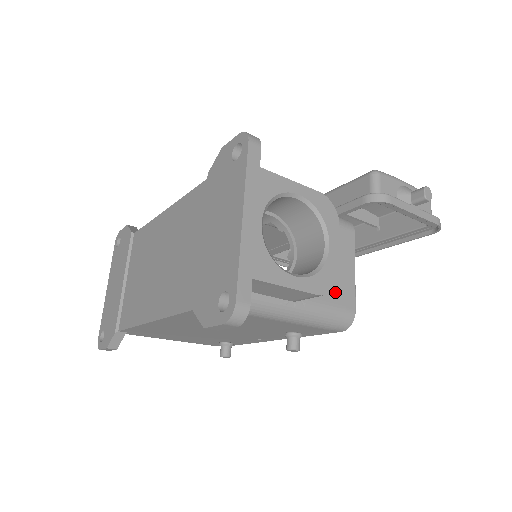
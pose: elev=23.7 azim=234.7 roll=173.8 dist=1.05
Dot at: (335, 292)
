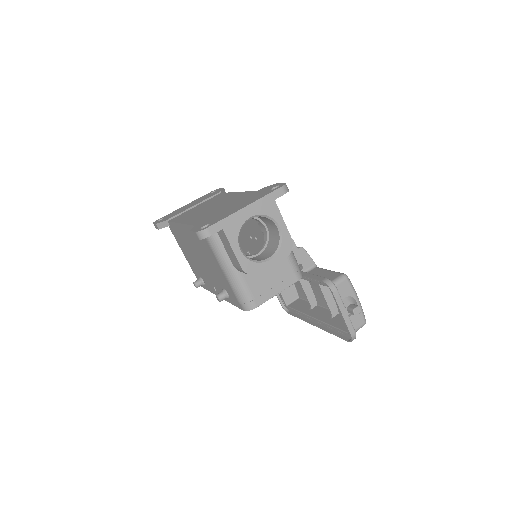
Dot at: (257, 288)
